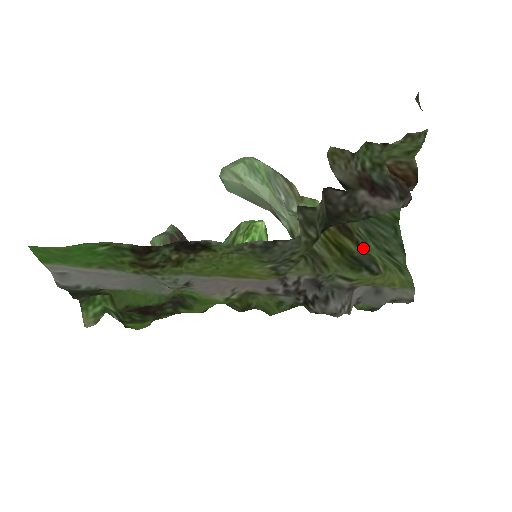
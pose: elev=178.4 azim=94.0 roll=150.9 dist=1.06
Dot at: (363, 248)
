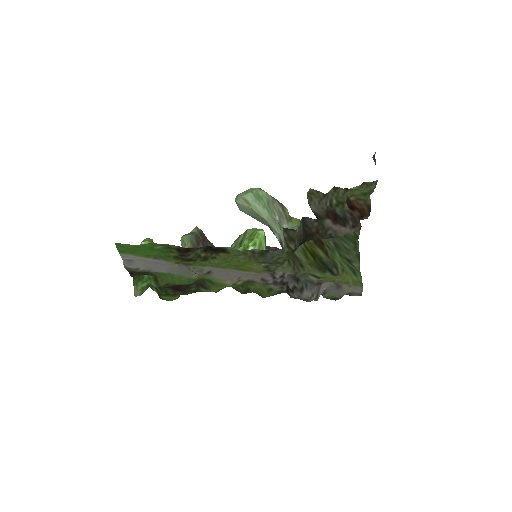
Dot at: (330, 256)
